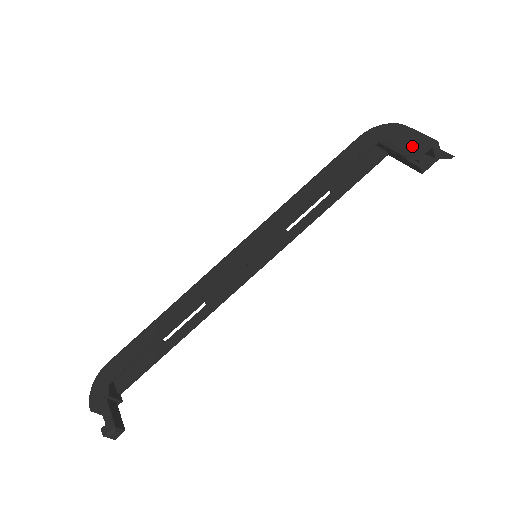
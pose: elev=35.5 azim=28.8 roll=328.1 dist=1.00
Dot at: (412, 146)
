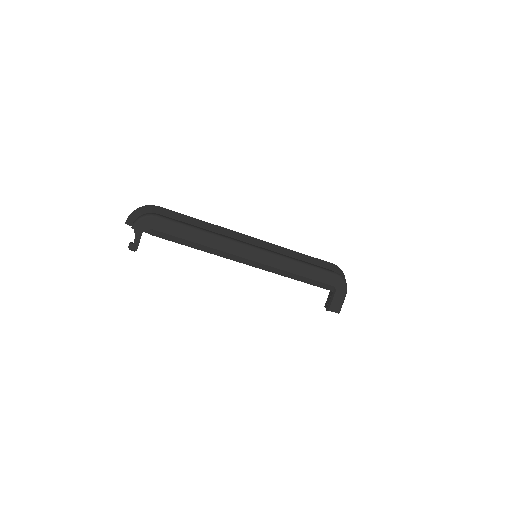
Dot at: (334, 306)
